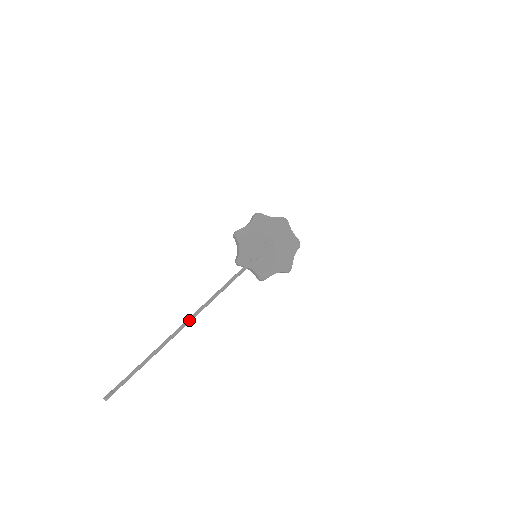
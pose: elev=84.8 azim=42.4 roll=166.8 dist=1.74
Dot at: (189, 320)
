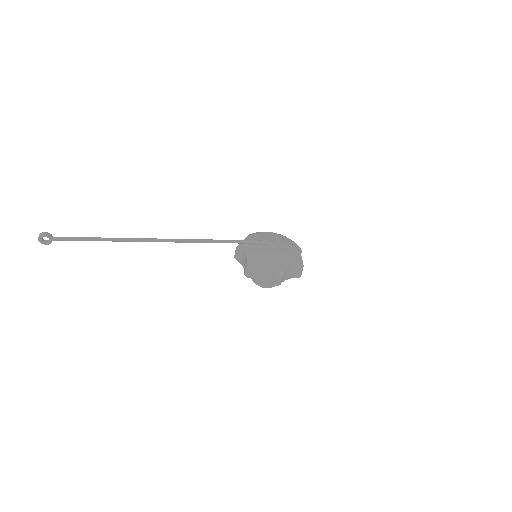
Dot at: (162, 239)
